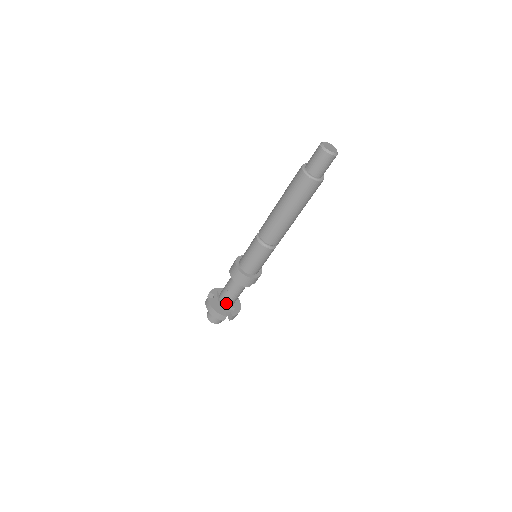
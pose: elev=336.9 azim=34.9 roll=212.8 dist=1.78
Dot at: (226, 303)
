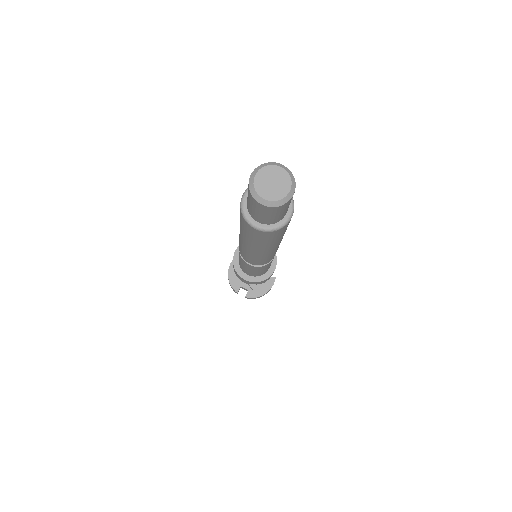
Dot at: occluded
